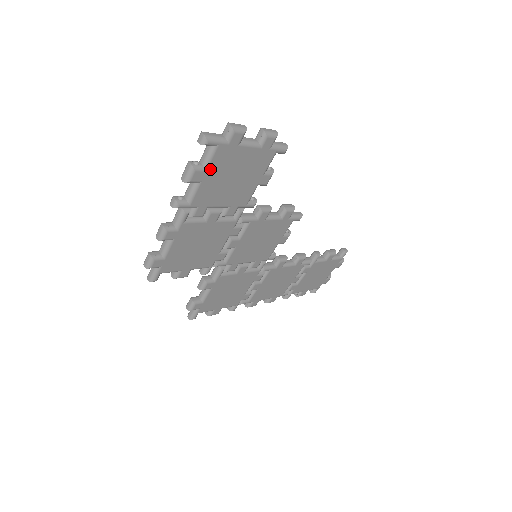
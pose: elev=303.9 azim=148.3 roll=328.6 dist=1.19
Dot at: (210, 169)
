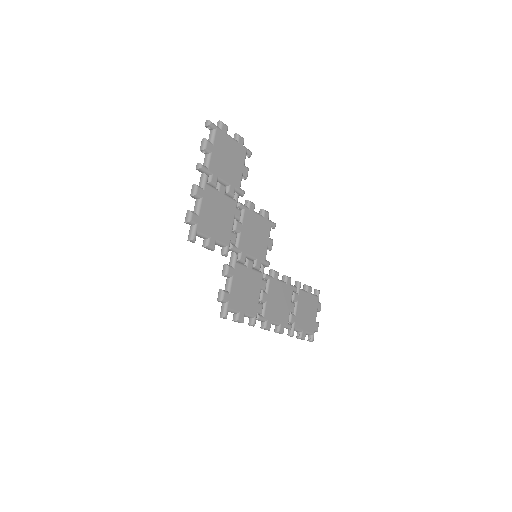
Dot at: (215, 145)
